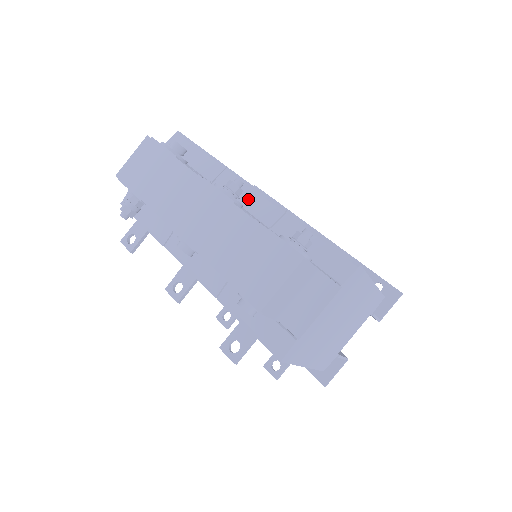
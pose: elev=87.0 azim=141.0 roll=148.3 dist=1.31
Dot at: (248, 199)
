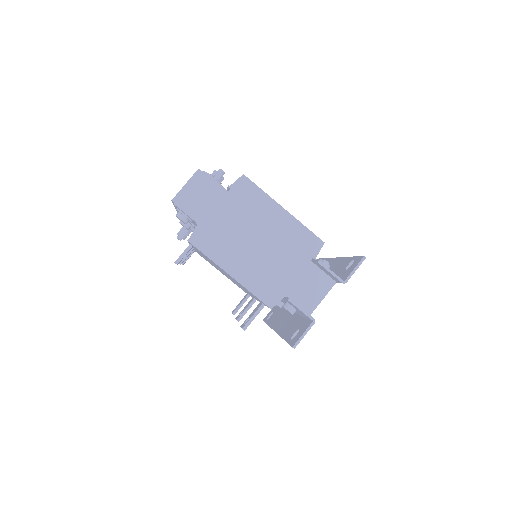
Dot at: occluded
